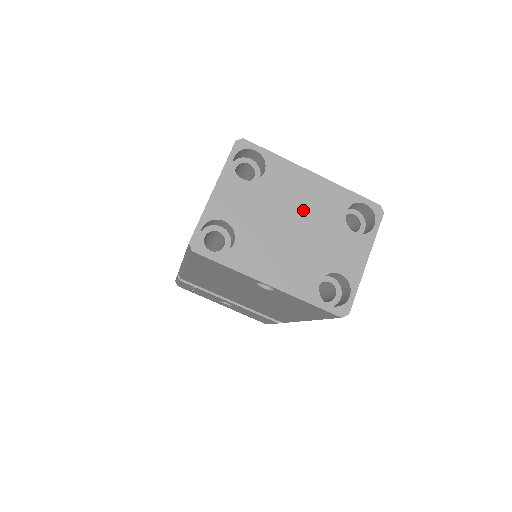
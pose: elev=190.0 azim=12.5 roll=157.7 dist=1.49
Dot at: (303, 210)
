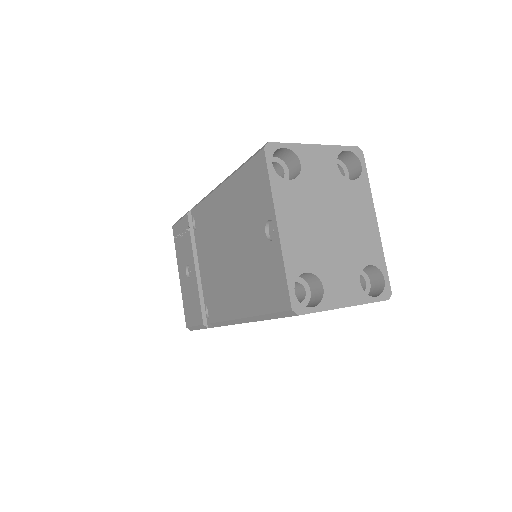
Dot at: (348, 226)
